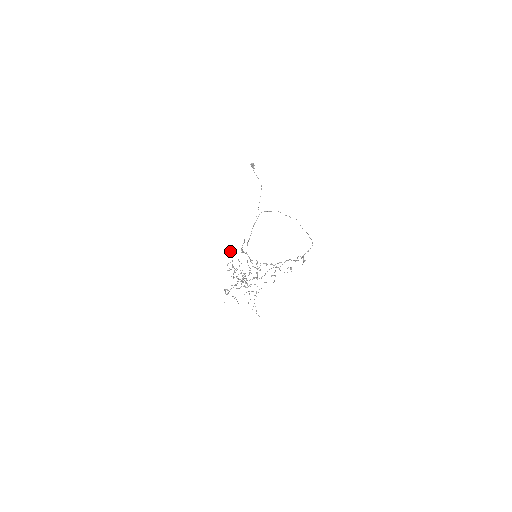
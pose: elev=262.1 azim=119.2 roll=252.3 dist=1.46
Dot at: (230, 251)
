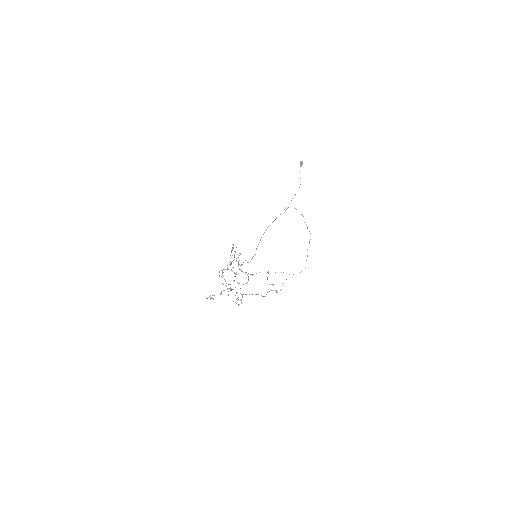
Dot at: (232, 248)
